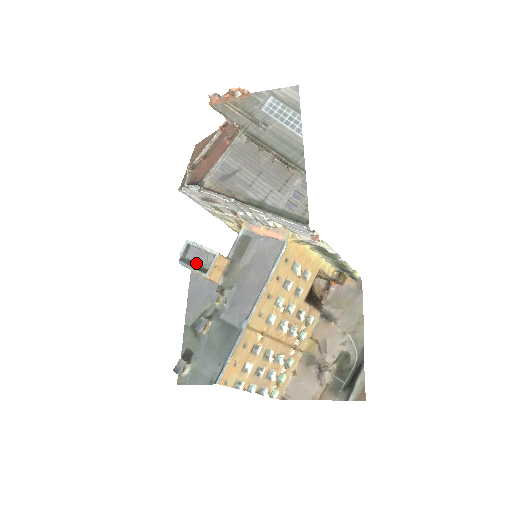
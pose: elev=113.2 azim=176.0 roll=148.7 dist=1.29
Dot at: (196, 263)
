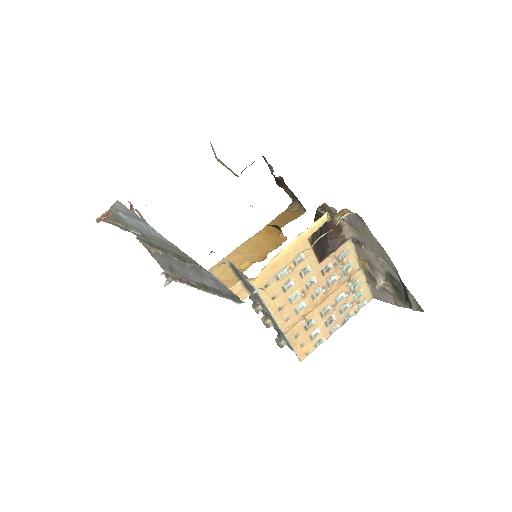
Dot at: occluded
